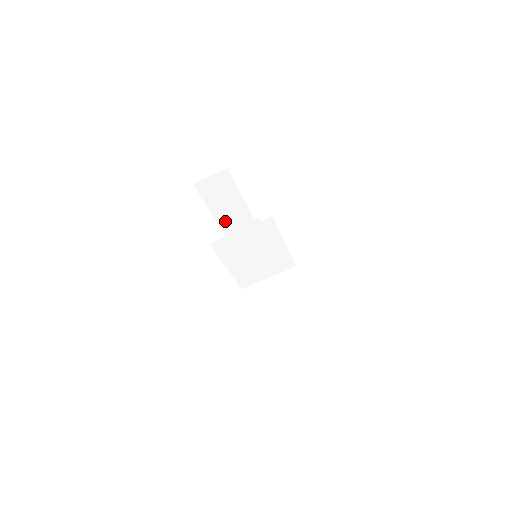
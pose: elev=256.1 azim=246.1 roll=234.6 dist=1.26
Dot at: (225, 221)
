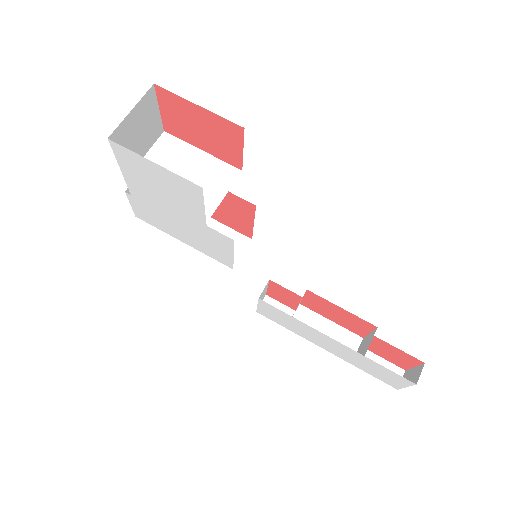
Dot at: occluded
